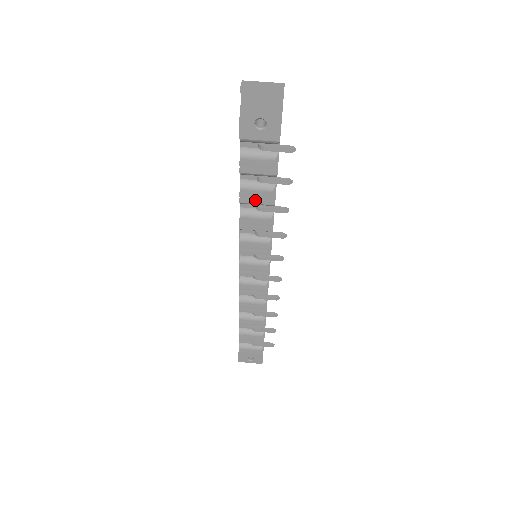
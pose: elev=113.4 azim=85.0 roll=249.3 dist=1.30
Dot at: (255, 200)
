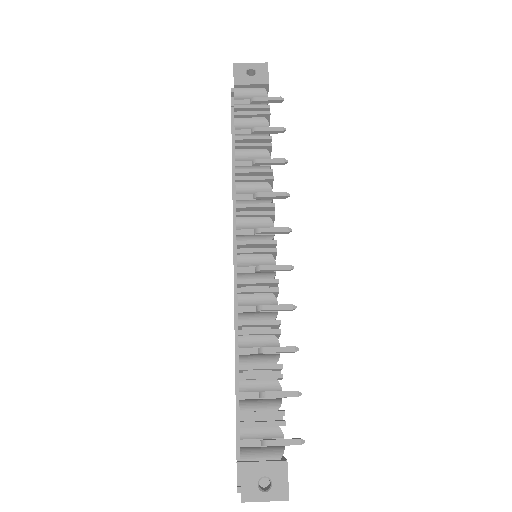
Dot at: (251, 143)
